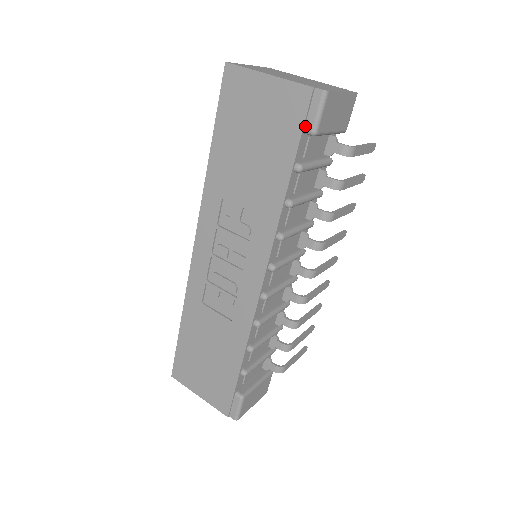
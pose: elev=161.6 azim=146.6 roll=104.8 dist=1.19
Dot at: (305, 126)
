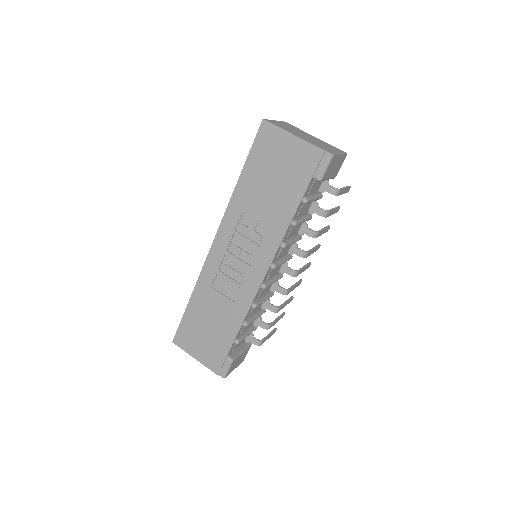
Dot at: (314, 174)
